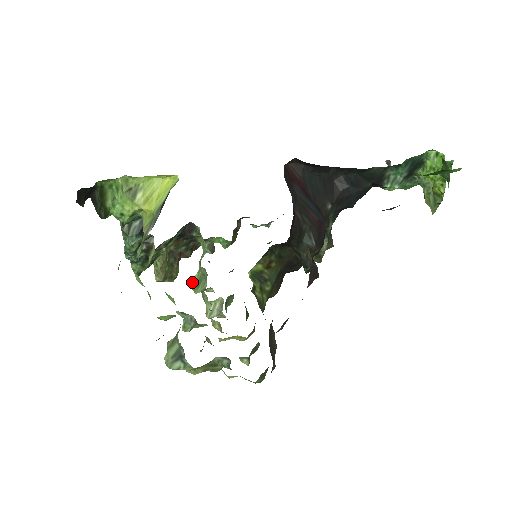
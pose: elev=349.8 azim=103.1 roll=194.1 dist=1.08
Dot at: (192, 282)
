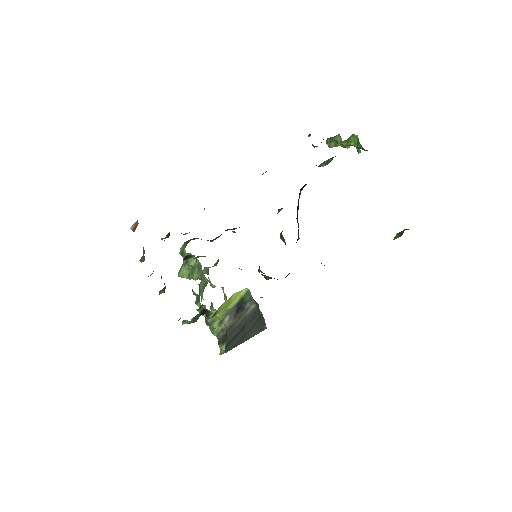
Dot at: (186, 276)
